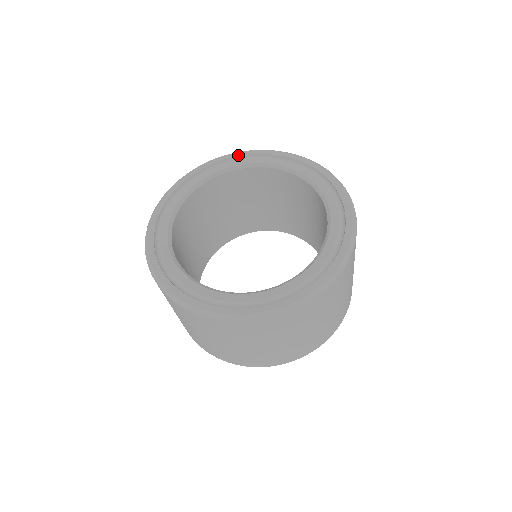
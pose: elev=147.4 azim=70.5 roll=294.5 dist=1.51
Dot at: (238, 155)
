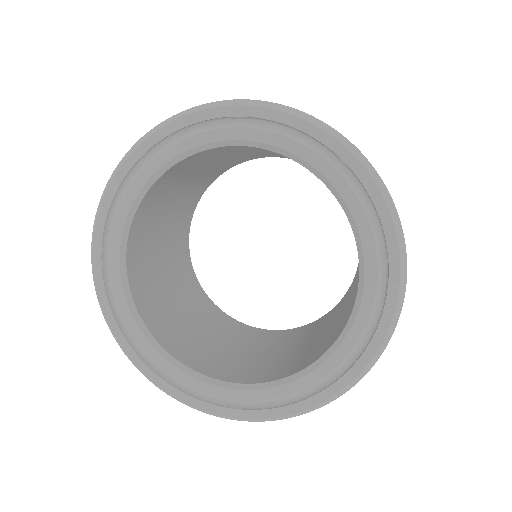
Dot at: (223, 115)
